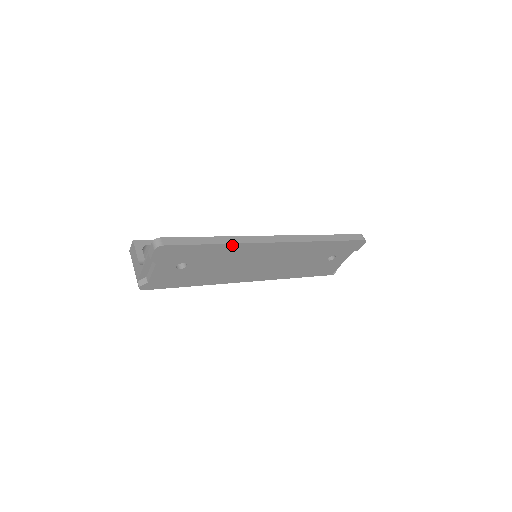
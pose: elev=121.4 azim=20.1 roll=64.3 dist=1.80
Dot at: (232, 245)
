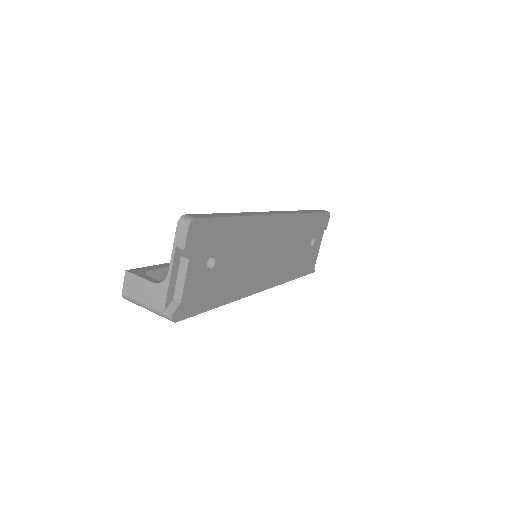
Dot at: (250, 219)
